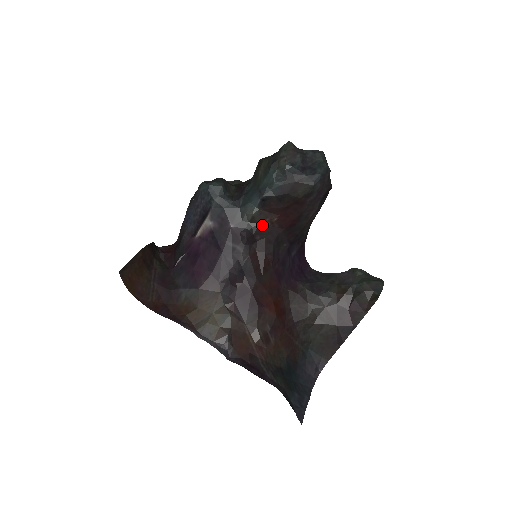
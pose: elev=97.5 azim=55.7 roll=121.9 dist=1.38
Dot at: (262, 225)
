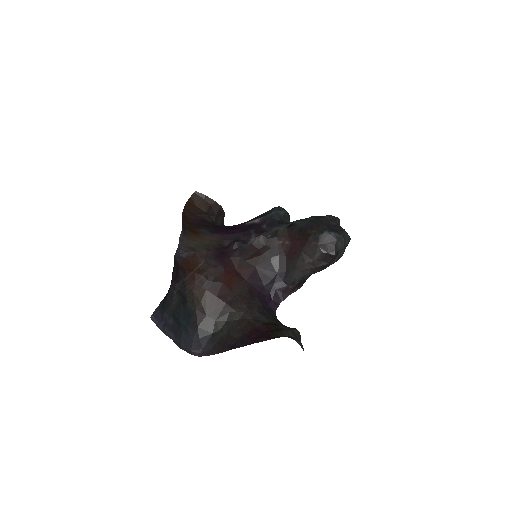
Dot at: (278, 239)
